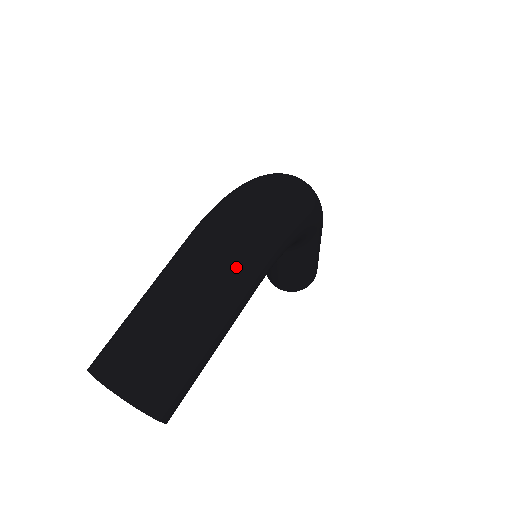
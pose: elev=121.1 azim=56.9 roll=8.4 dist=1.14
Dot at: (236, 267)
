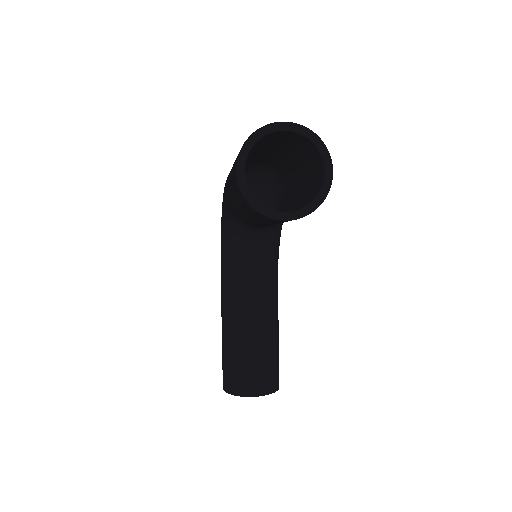
Dot at: occluded
